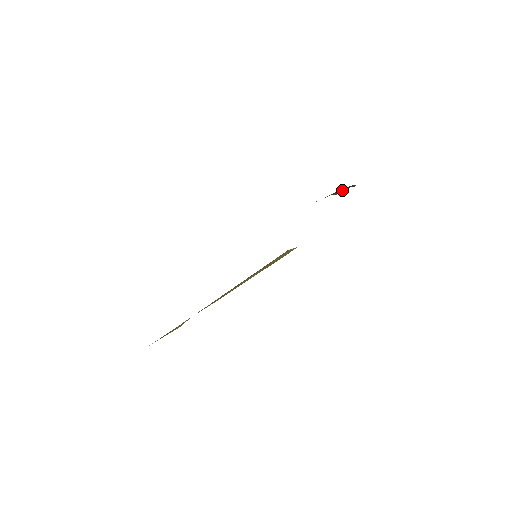
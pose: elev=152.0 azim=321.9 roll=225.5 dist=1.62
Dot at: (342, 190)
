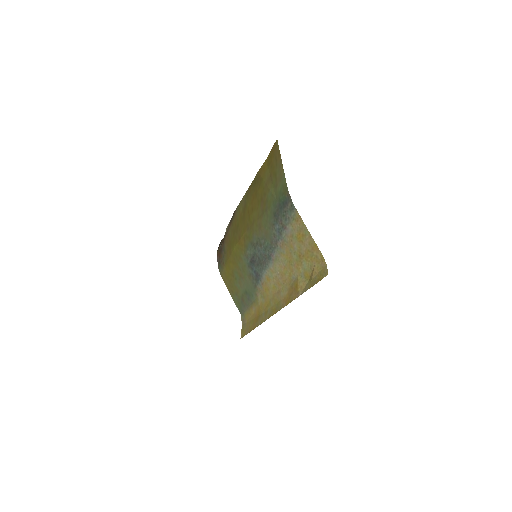
Dot at: occluded
